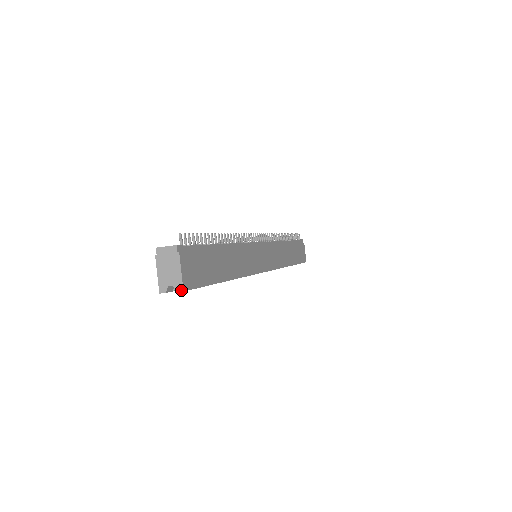
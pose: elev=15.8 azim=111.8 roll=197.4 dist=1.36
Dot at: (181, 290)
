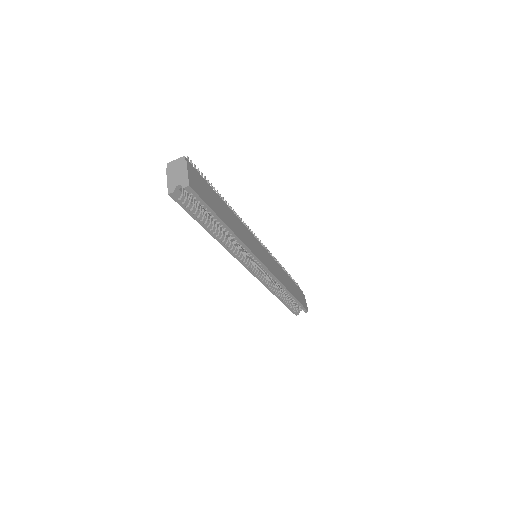
Dot at: (187, 185)
